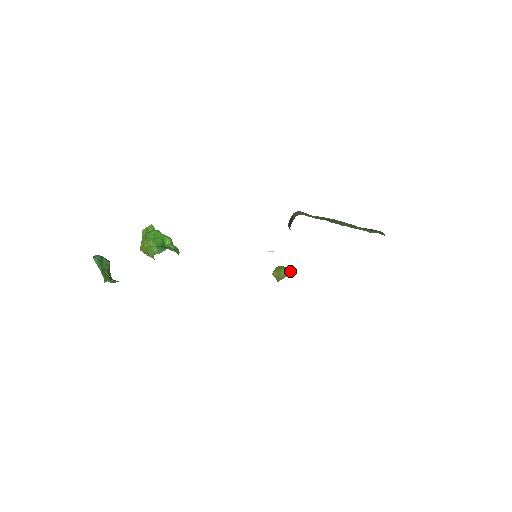
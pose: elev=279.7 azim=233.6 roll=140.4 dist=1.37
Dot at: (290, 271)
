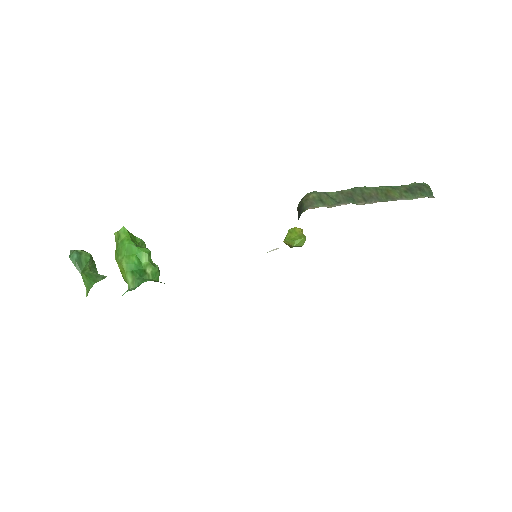
Dot at: (305, 240)
